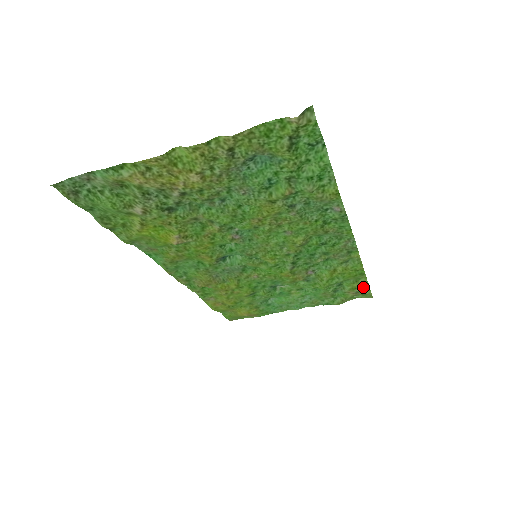
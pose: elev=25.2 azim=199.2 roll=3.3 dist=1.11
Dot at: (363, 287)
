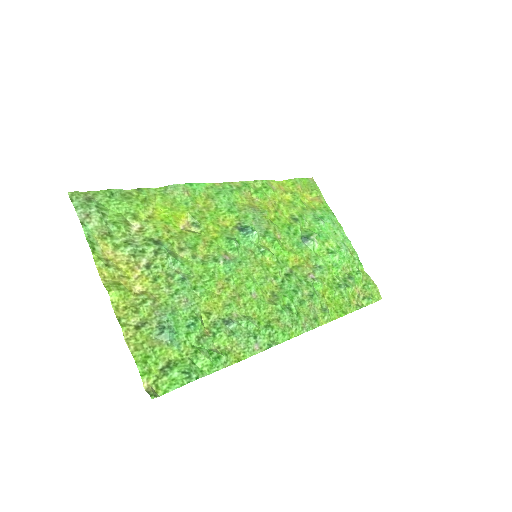
Dot at: (358, 303)
